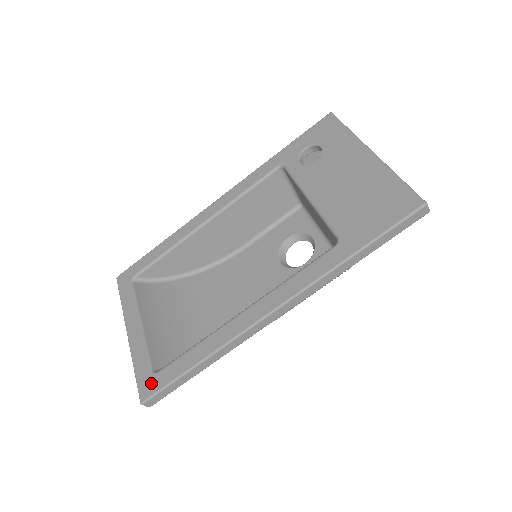
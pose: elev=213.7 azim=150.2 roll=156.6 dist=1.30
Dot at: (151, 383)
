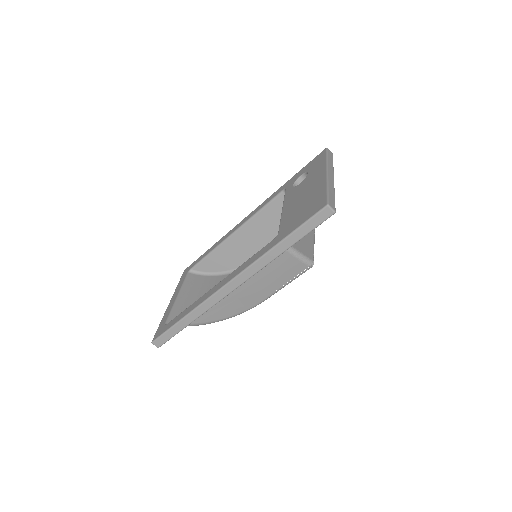
Dot at: (161, 330)
